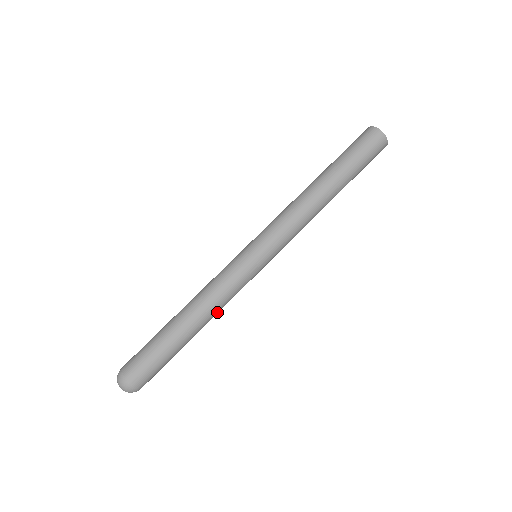
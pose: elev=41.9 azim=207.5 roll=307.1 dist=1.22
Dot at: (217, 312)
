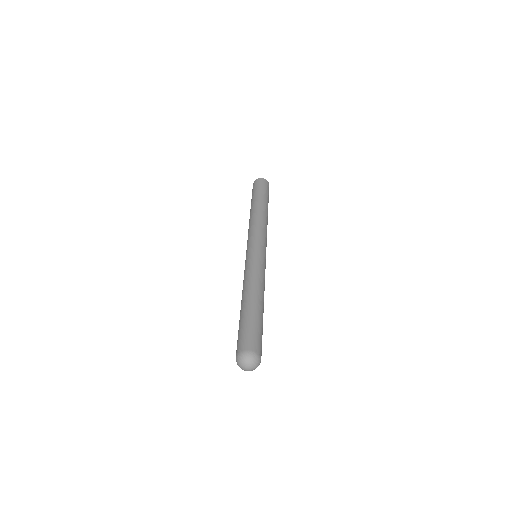
Dot at: (262, 287)
